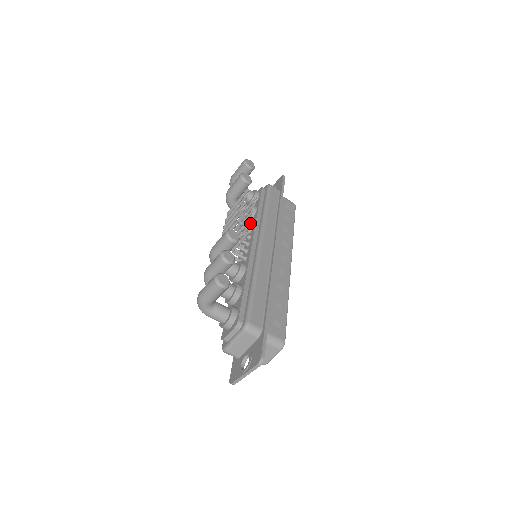
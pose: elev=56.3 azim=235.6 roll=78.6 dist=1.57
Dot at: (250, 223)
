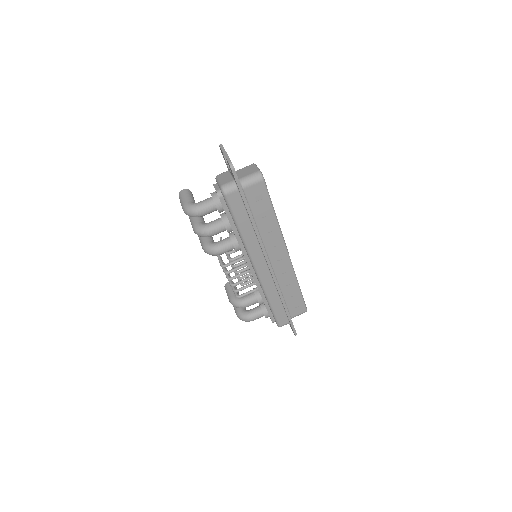
Dot at: occluded
